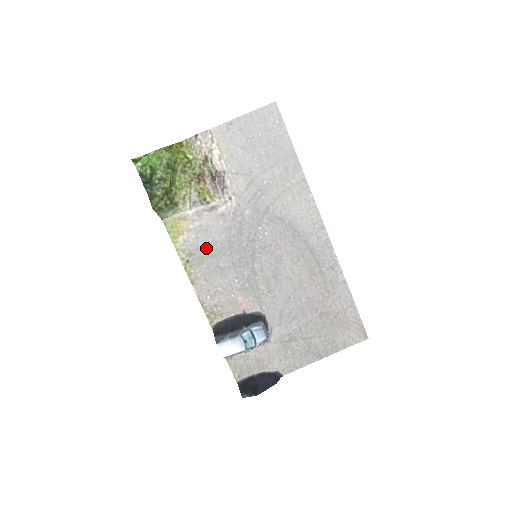
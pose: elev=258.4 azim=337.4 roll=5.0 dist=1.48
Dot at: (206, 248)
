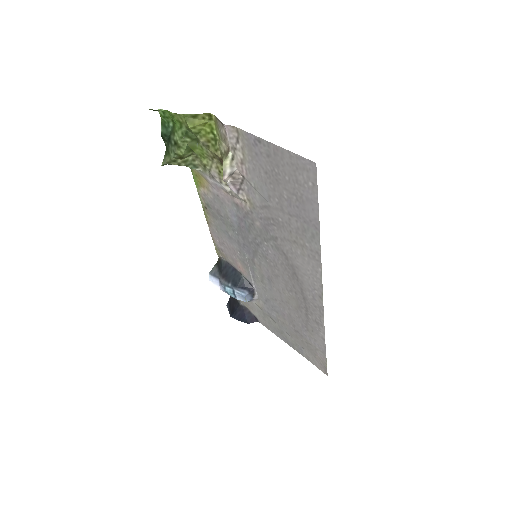
Dot at: (220, 213)
